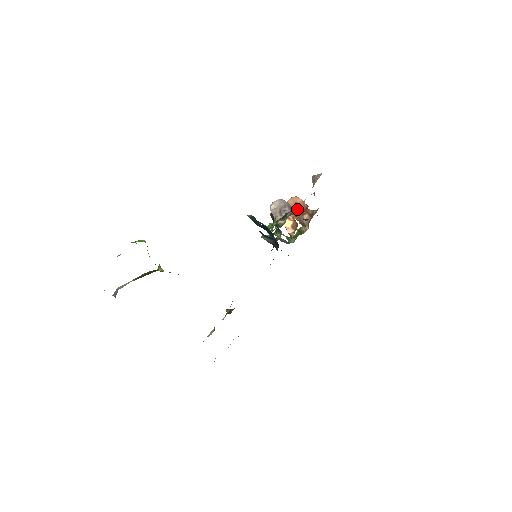
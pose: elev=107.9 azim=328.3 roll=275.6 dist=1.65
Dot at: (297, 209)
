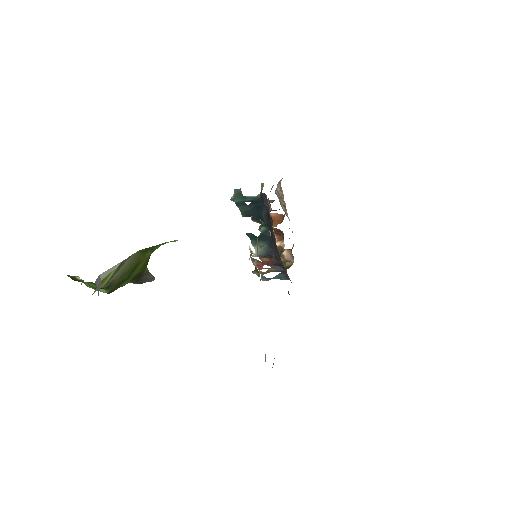
Dot at: (275, 220)
